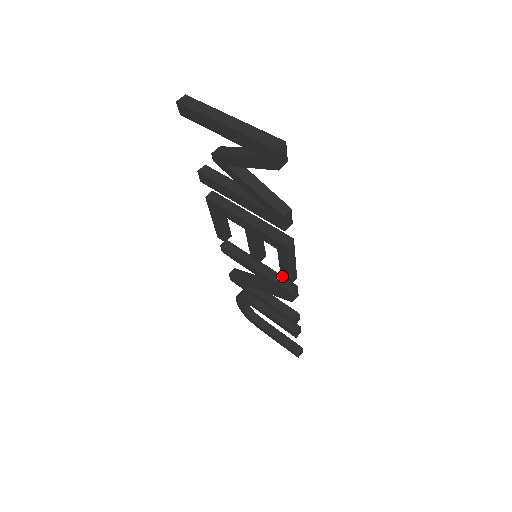
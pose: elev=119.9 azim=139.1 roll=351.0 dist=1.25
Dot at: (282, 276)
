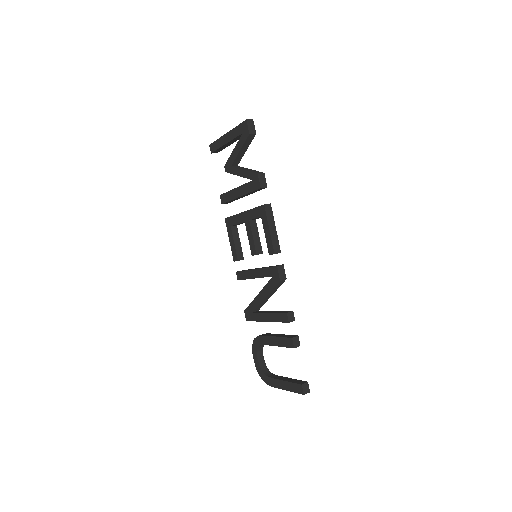
Dot at: (269, 250)
